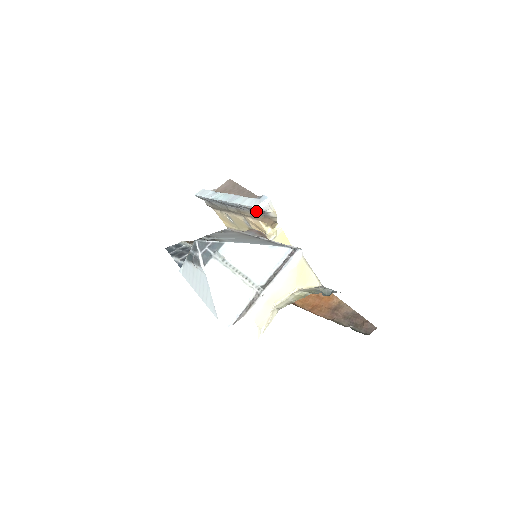
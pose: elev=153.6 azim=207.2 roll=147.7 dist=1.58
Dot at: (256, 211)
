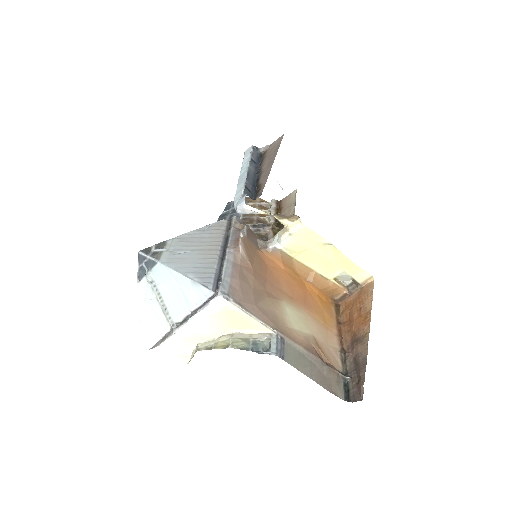
Dot at: occluded
